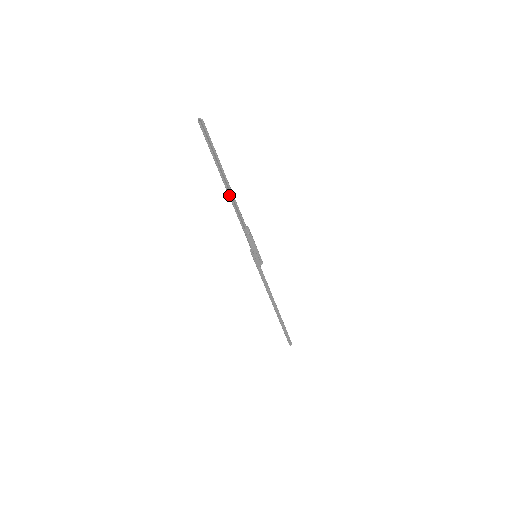
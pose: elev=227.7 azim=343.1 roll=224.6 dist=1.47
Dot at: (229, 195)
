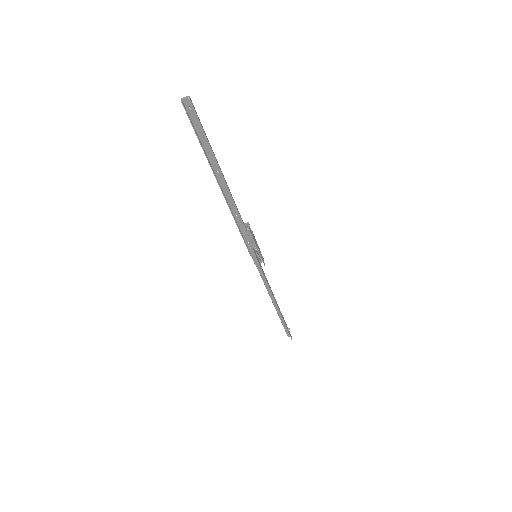
Dot at: (223, 194)
